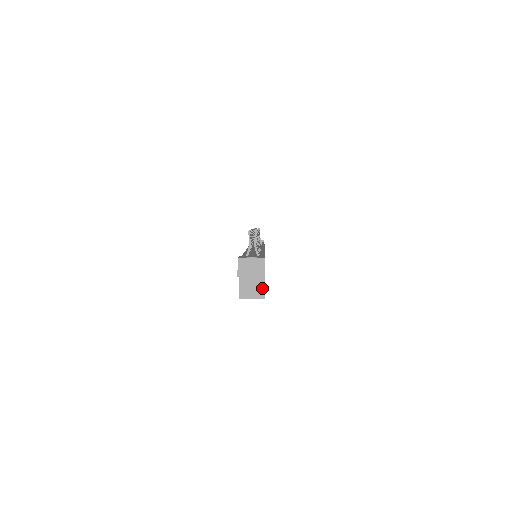
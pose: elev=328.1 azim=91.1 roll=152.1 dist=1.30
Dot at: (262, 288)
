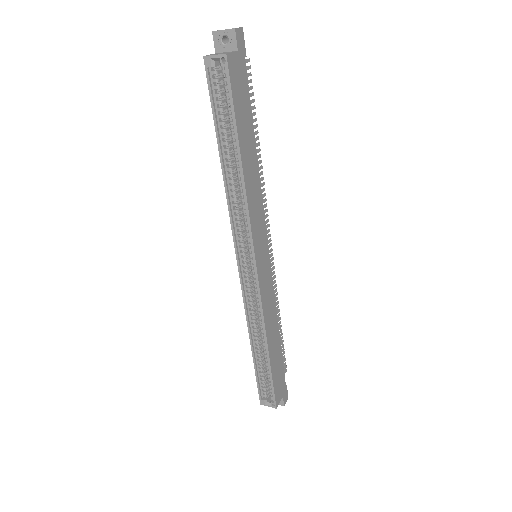
Dot at: (229, 53)
